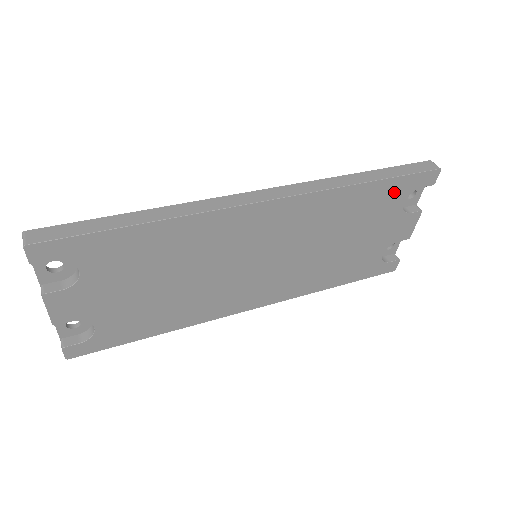
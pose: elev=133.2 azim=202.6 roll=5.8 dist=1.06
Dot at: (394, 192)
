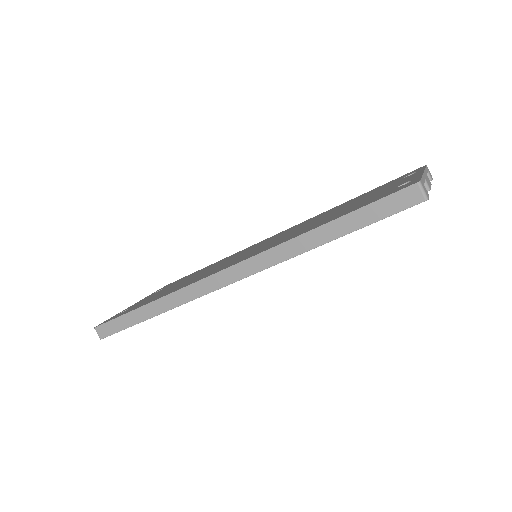
Dot at: occluded
